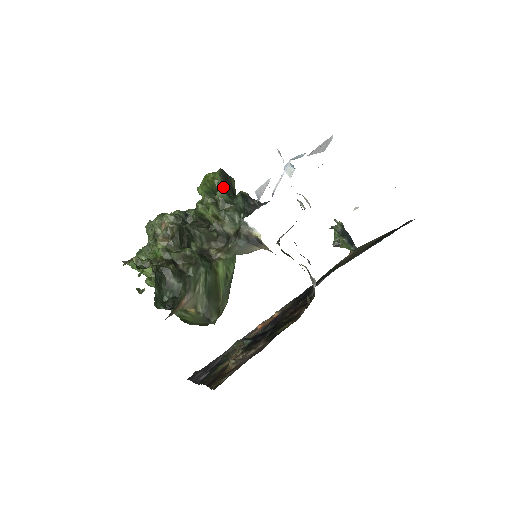
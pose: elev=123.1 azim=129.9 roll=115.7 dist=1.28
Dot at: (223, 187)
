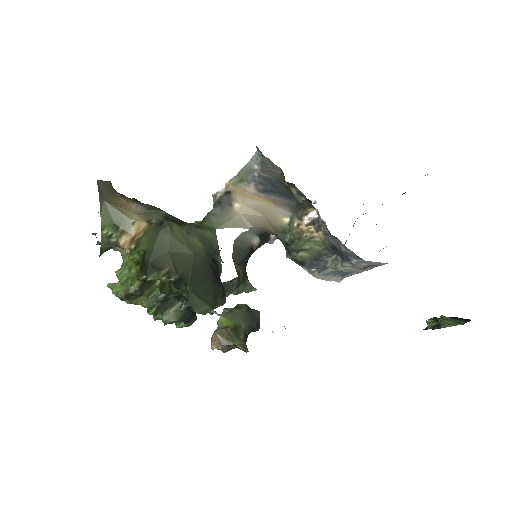
Dot at: occluded
